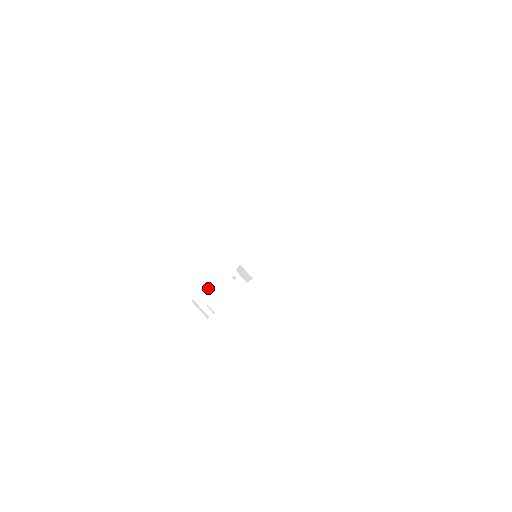
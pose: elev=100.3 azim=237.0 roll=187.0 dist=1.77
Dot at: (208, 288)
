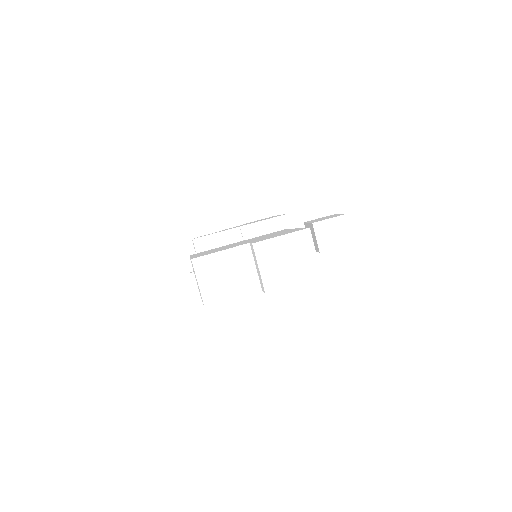
Dot at: occluded
